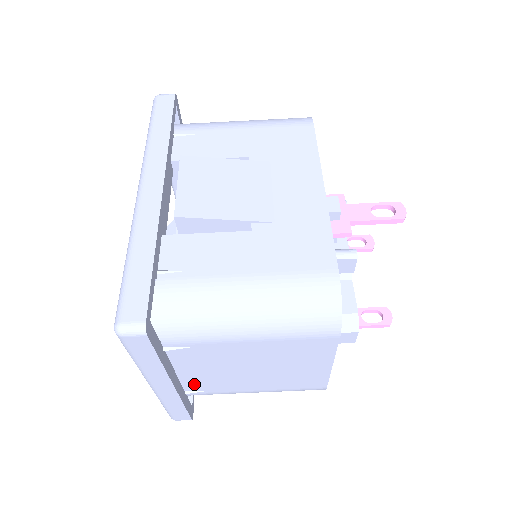
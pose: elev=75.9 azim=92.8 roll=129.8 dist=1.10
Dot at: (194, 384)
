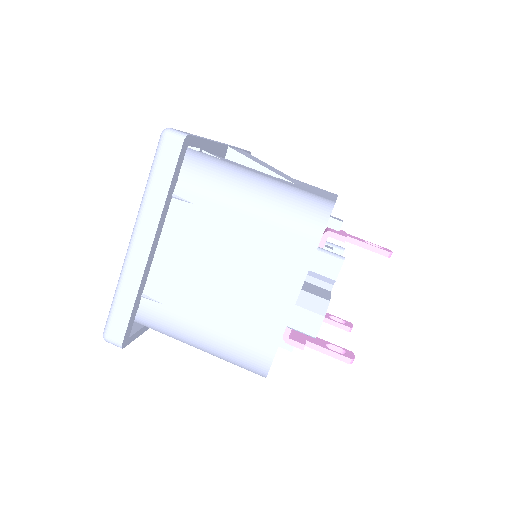
Dot at: (159, 282)
